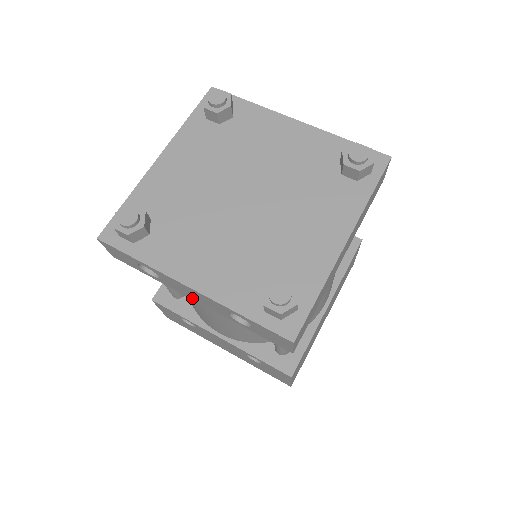
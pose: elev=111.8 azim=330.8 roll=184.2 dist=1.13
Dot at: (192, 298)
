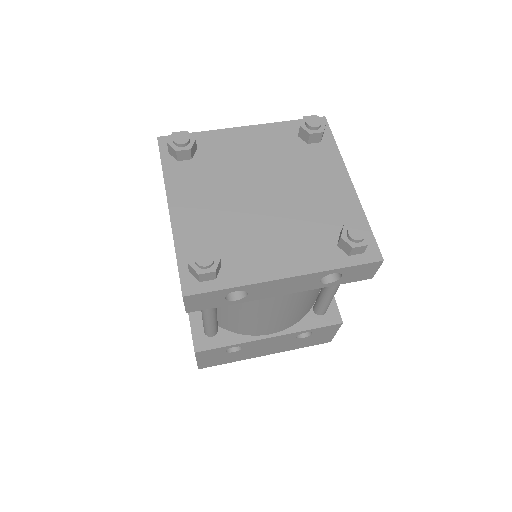
Dot at: (278, 294)
